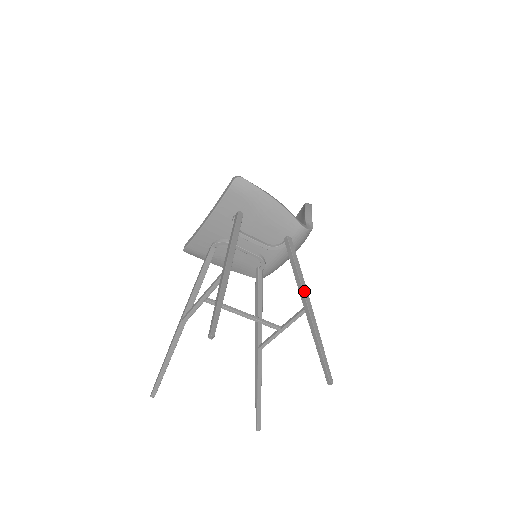
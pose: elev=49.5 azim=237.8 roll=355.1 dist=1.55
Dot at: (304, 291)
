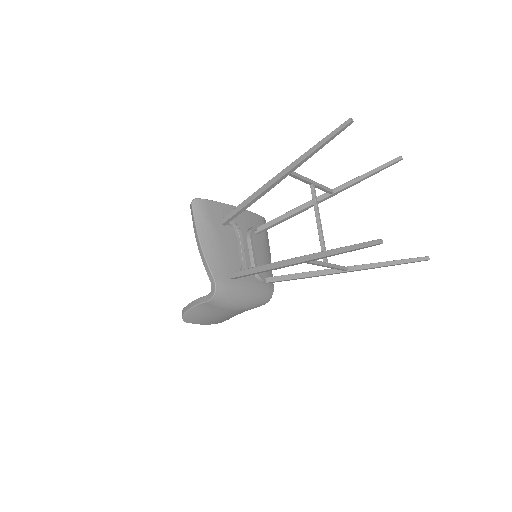
Dot at: occluded
